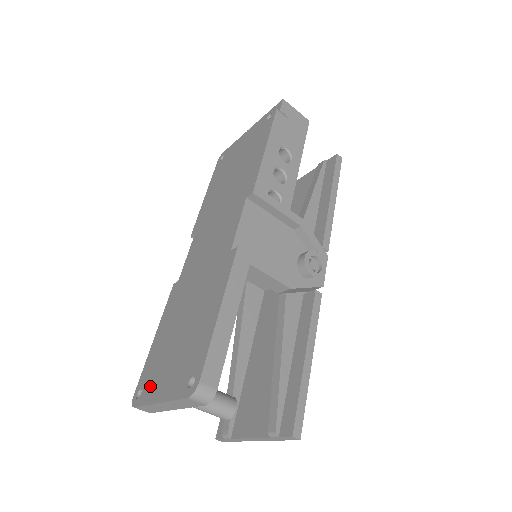
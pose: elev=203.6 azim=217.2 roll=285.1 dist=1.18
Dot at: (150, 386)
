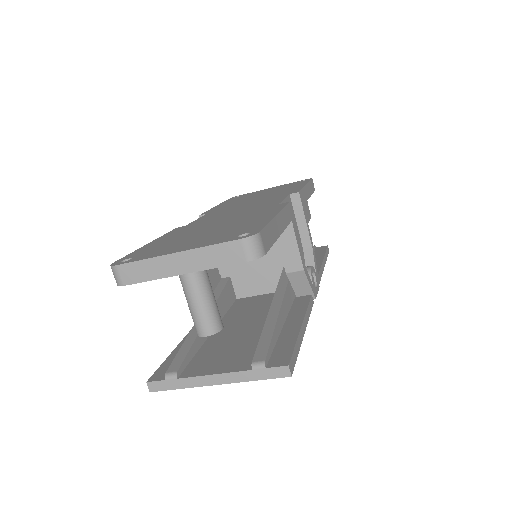
Dot at: (152, 253)
